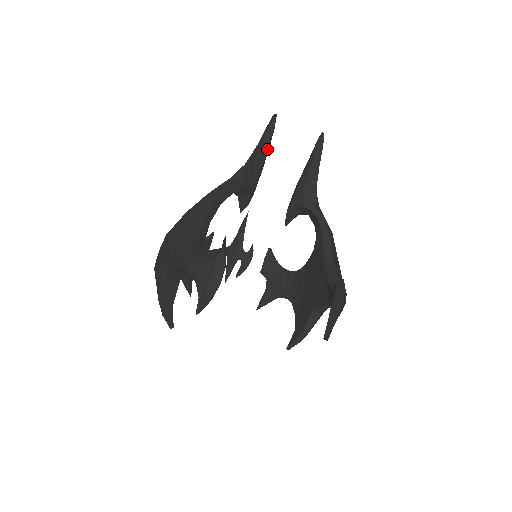
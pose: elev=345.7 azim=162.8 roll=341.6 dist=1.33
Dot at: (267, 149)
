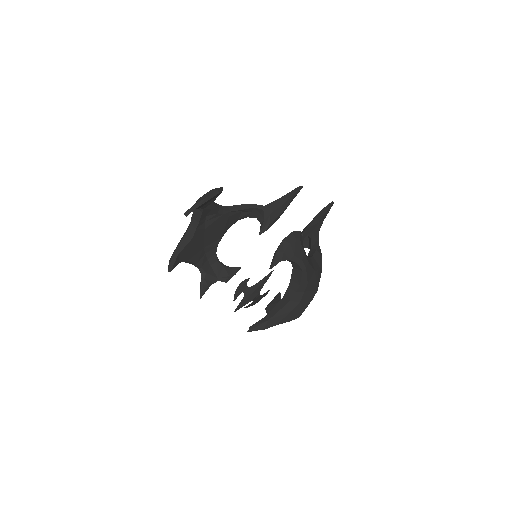
Dot at: (289, 198)
